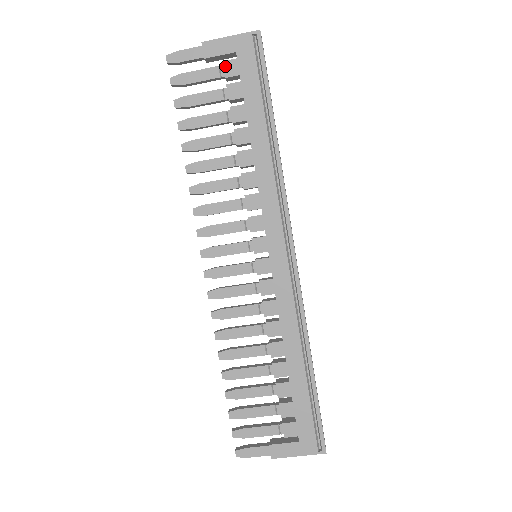
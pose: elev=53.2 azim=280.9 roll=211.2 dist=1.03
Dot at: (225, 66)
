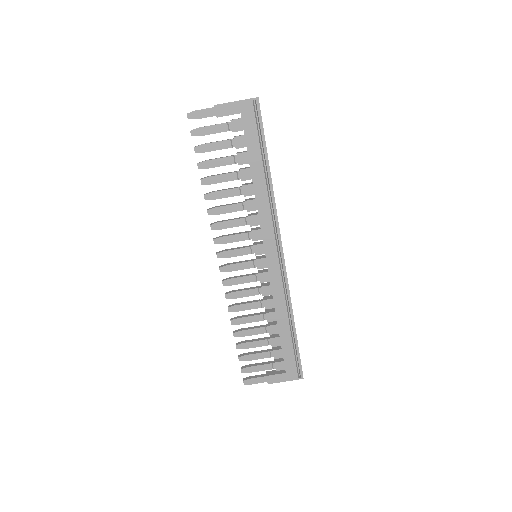
Dot at: (232, 123)
